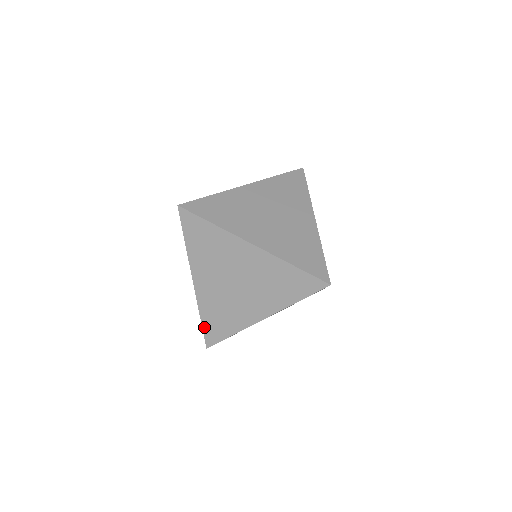
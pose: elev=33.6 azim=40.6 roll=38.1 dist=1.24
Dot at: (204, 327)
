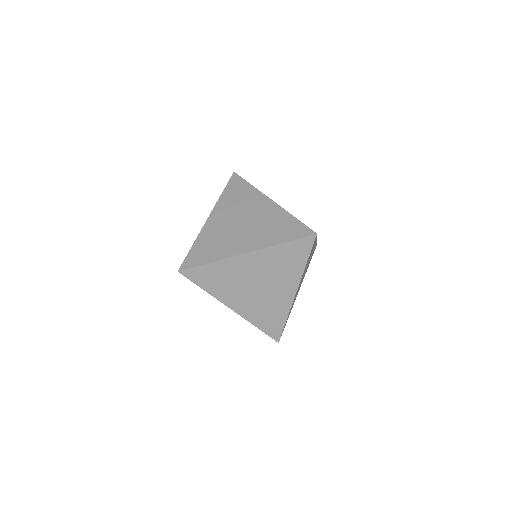
Dot at: occluded
